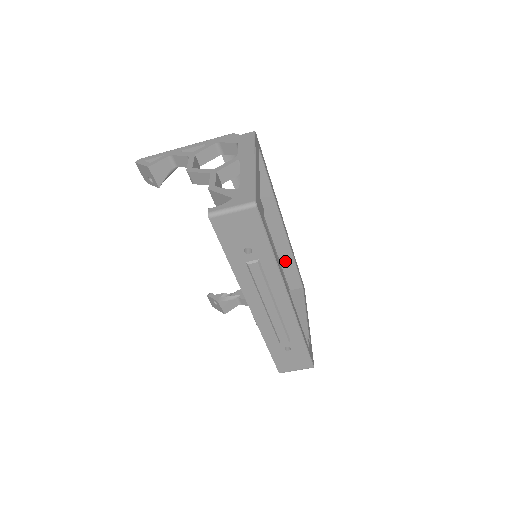
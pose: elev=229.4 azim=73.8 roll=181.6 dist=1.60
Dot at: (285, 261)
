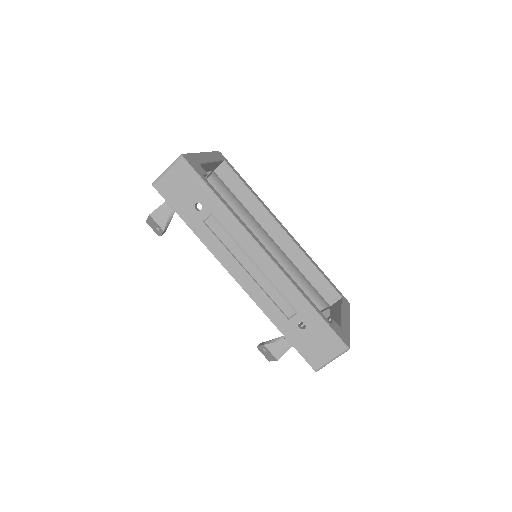
Dot at: (306, 270)
